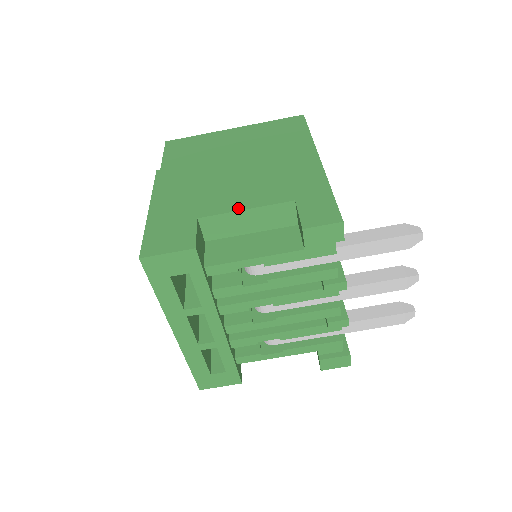
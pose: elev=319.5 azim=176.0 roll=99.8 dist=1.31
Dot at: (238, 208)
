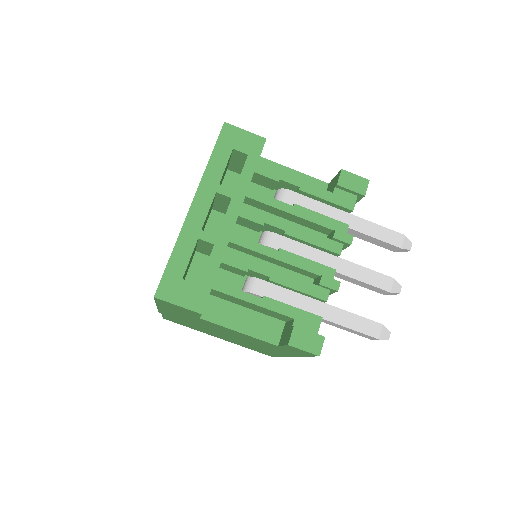
Dot at: (288, 169)
